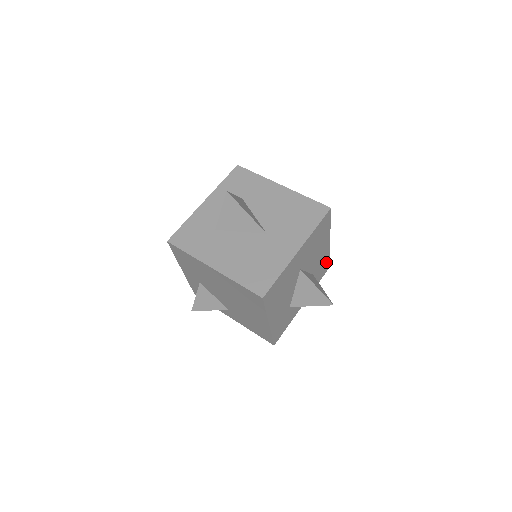
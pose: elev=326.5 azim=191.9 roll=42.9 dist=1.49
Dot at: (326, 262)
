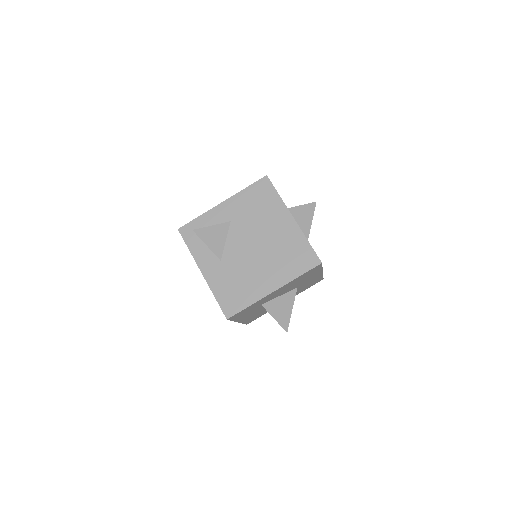
Dot at: (261, 315)
